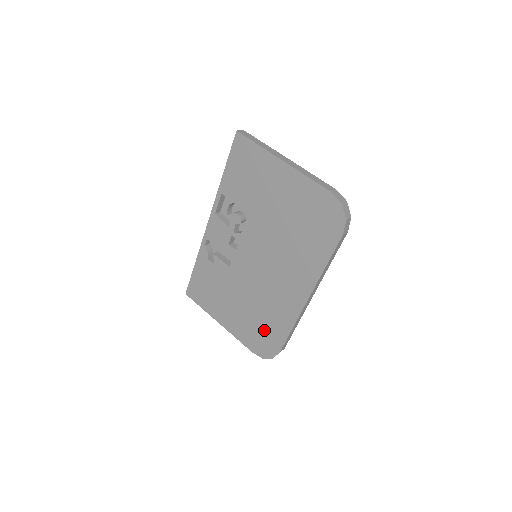
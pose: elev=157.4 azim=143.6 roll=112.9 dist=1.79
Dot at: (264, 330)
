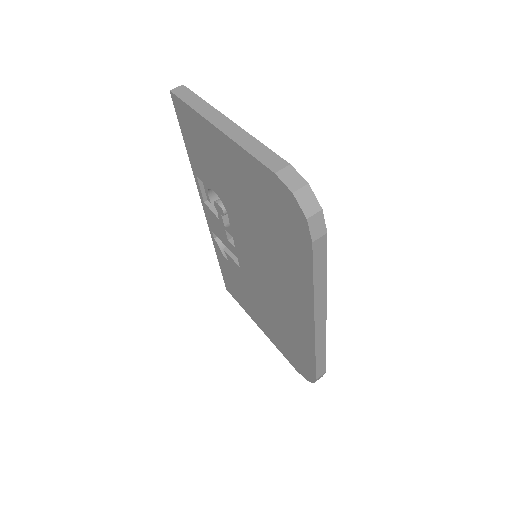
Dot at: (293, 348)
